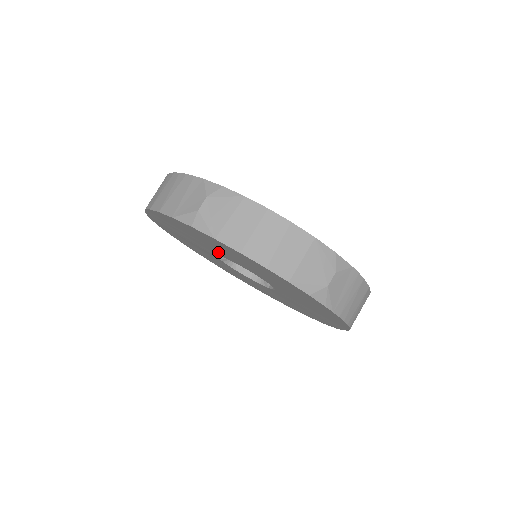
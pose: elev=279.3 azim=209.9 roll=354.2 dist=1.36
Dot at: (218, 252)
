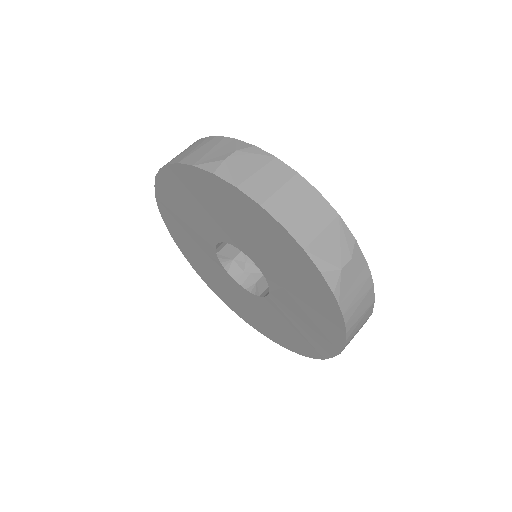
Dot at: (223, 231)
